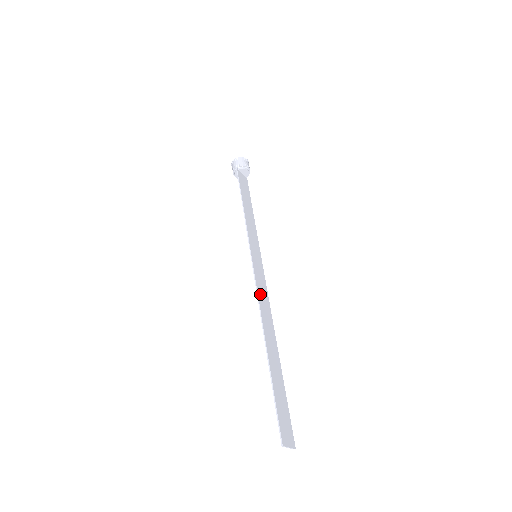
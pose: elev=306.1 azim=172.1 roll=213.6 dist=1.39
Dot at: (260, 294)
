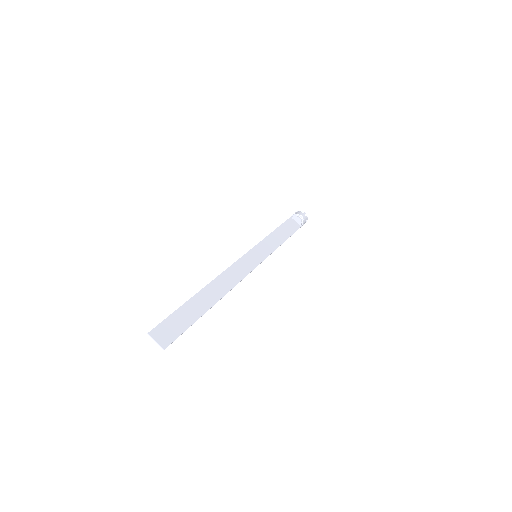
Dot at: (232, 270)
